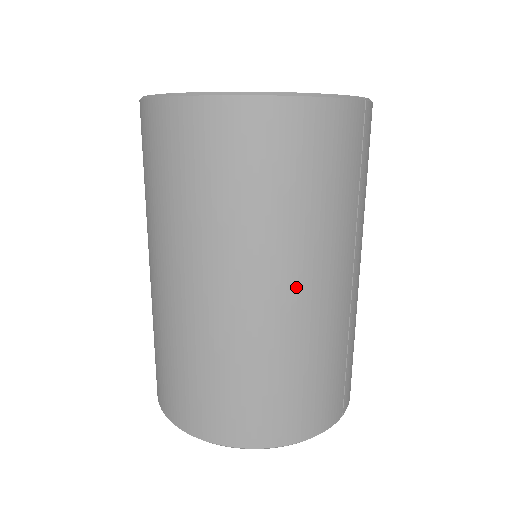
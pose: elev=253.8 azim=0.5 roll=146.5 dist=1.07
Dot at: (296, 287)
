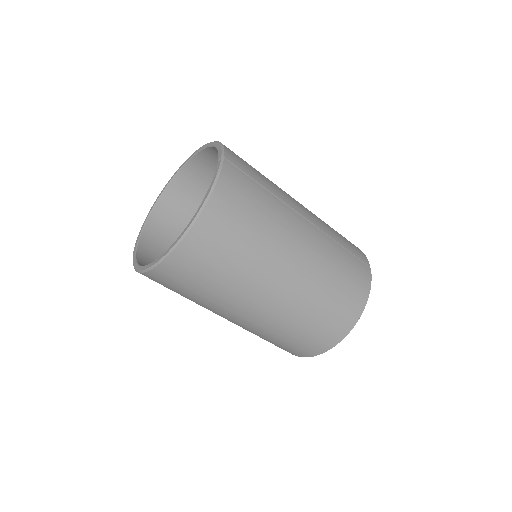
Dot at: (294, 259)
